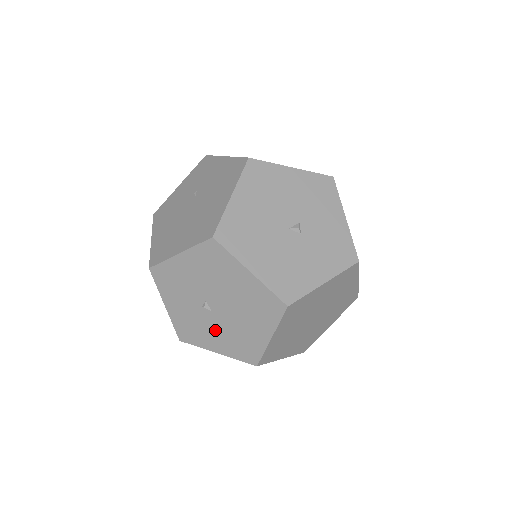
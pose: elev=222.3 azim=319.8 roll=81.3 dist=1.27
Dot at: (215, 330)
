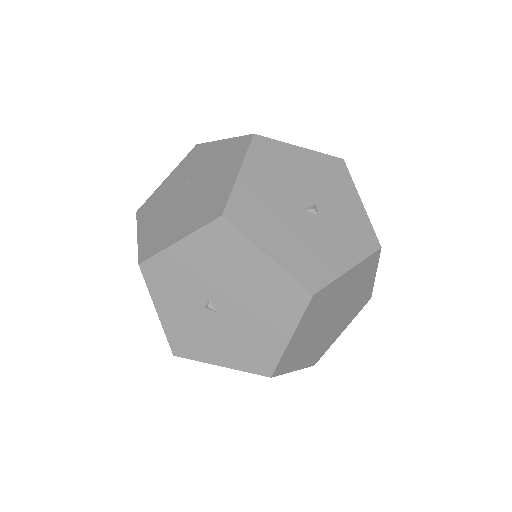
Dot at: (220, 336)
